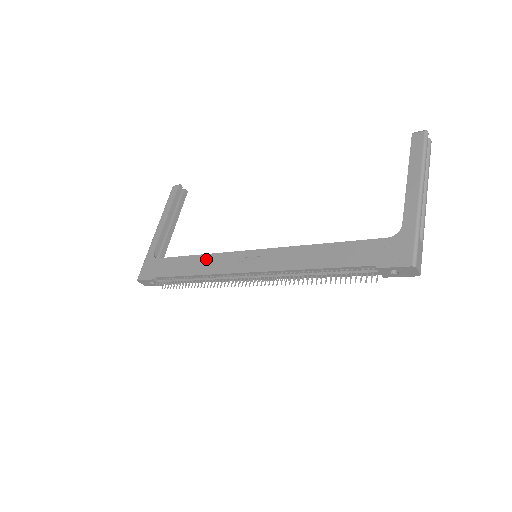
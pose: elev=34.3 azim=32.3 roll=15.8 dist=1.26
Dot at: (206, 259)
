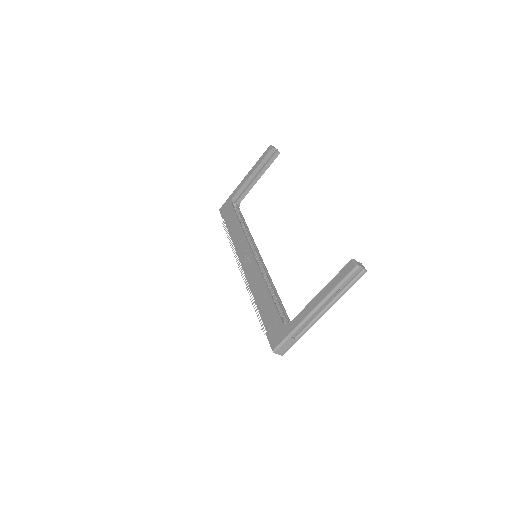
Dot at: (240, 233)
